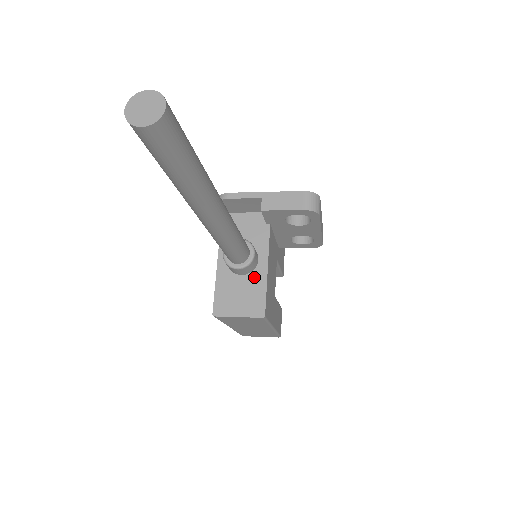
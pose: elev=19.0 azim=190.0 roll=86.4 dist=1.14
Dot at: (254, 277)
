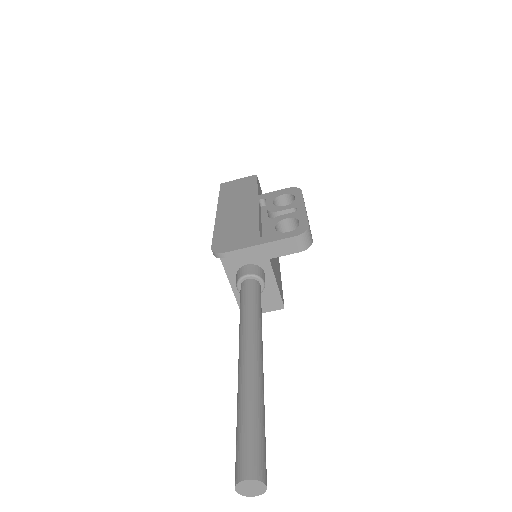
Dot at: (266, 286)
